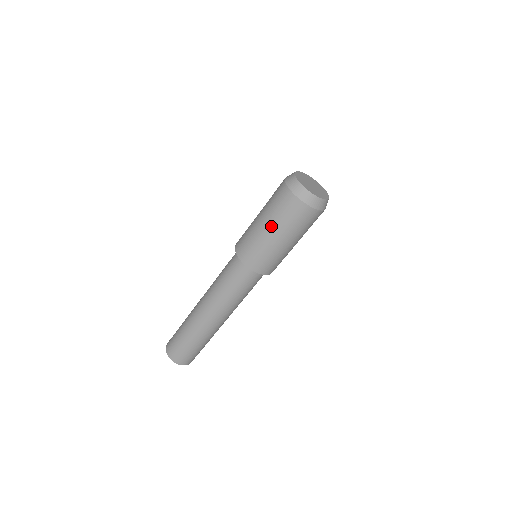
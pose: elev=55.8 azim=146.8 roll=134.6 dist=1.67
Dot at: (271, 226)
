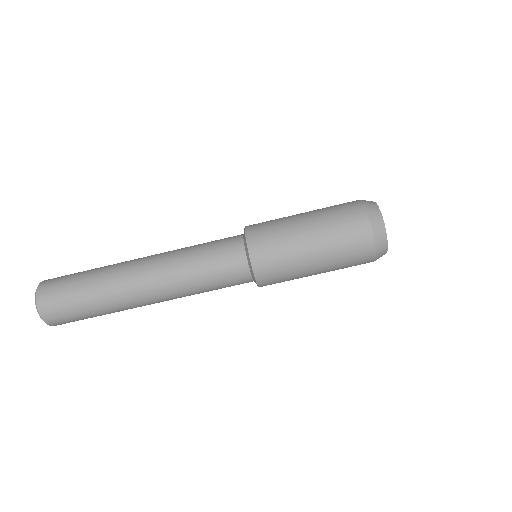
Dot at: (311, 213)
